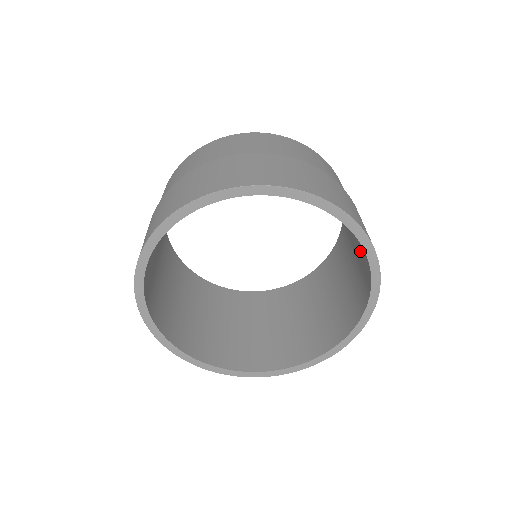
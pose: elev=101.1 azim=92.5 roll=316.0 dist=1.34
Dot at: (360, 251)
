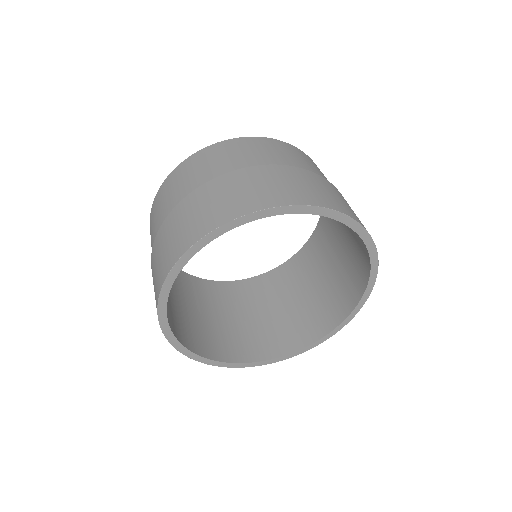
Dot at: (351, 229)
